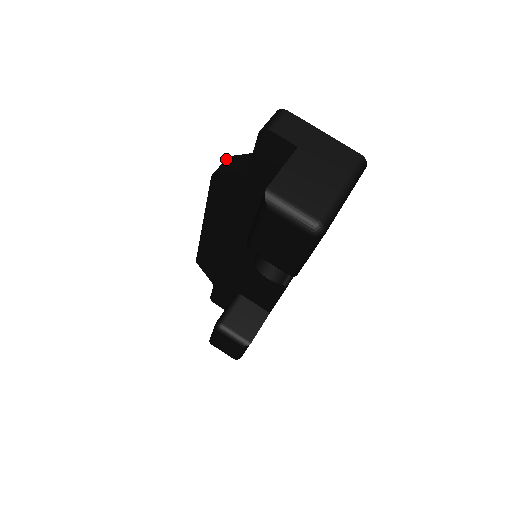
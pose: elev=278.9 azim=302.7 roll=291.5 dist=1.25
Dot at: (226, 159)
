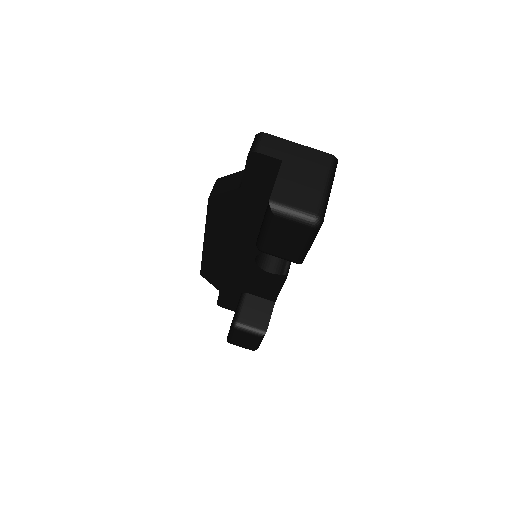
Dot at: (216, 181)
